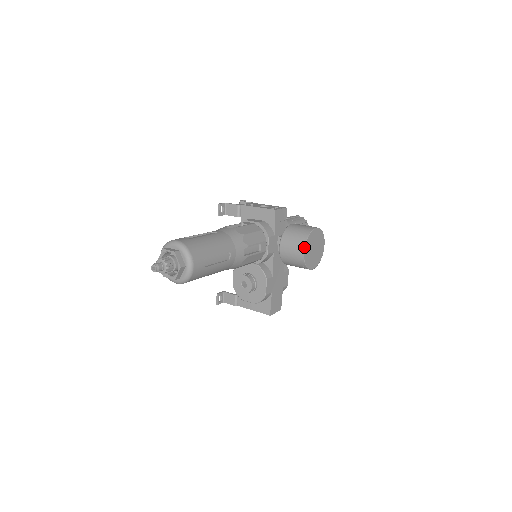
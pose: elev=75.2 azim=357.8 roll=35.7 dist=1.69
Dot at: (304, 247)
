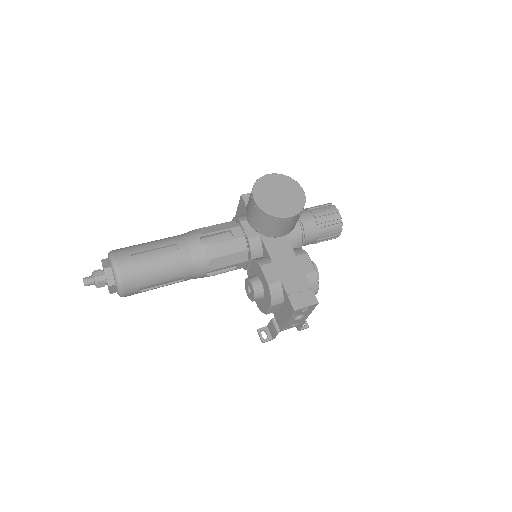
Dot at: (252, 195)
